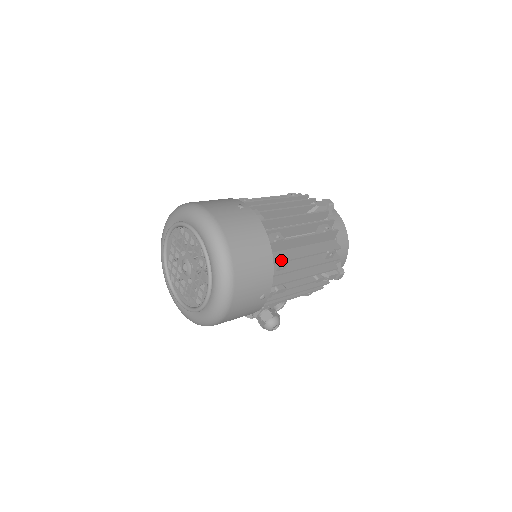
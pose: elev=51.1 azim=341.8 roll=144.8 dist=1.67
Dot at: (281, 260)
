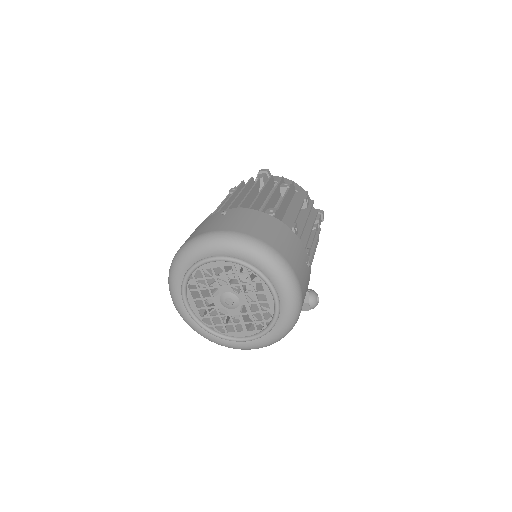
Dot at: (291, 226)
